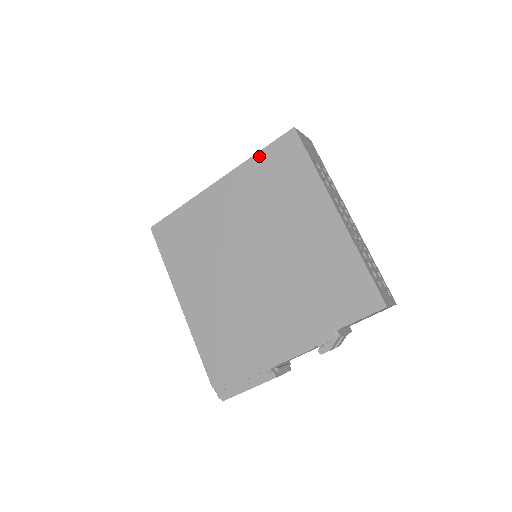
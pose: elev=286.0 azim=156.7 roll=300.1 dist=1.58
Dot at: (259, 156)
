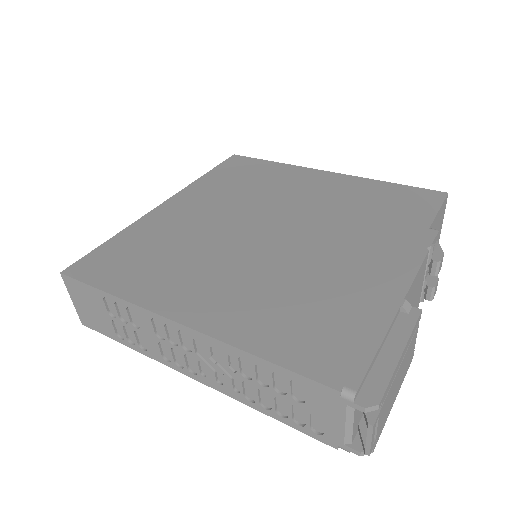
Dot at: (209, 175)
